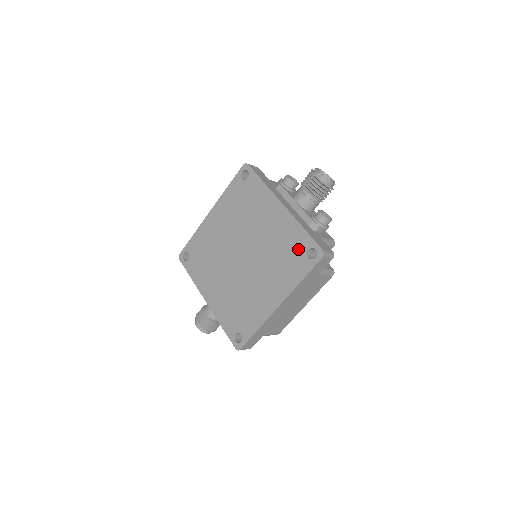
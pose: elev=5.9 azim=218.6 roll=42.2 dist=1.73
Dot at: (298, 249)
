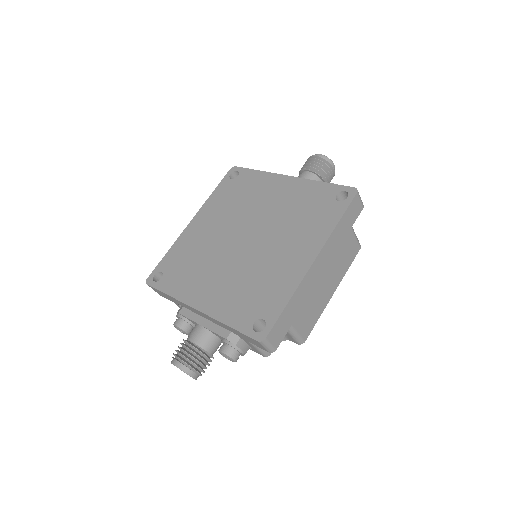
Dot at: (322, 200)
